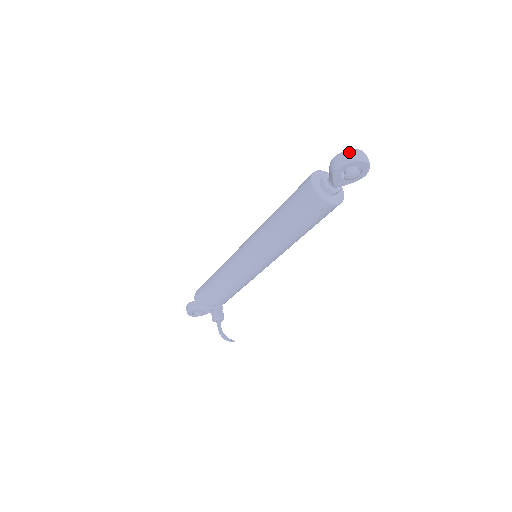
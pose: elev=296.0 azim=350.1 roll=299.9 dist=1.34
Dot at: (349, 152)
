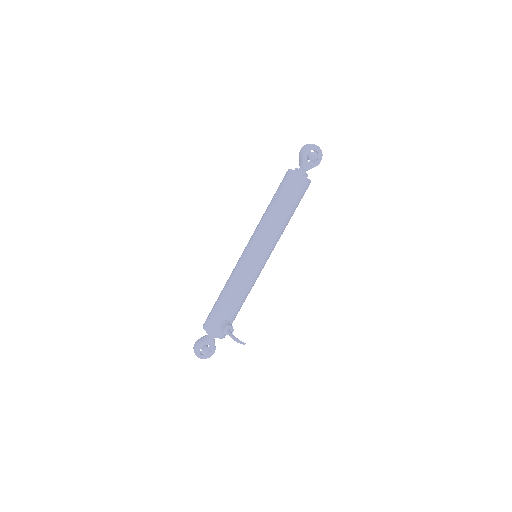
Dot at: (309, 144)
